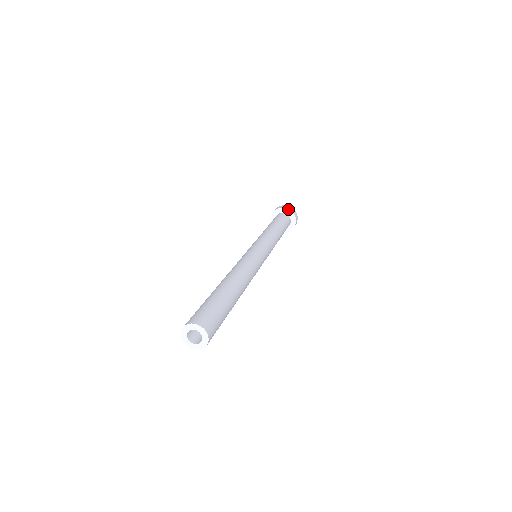
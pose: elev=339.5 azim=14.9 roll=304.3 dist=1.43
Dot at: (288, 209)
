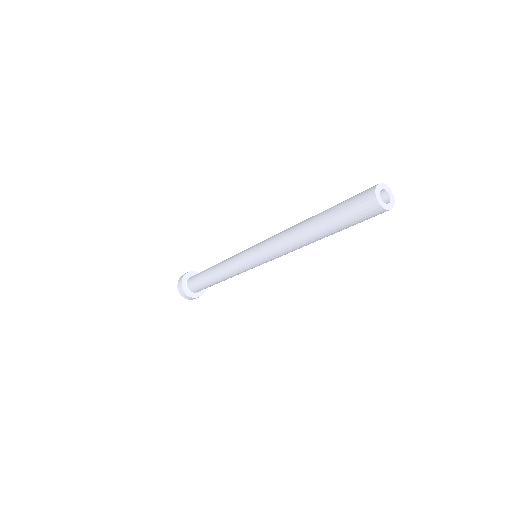
Dot at: occluded
